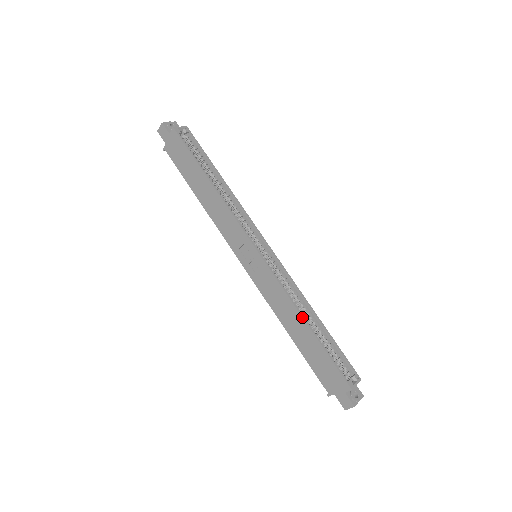
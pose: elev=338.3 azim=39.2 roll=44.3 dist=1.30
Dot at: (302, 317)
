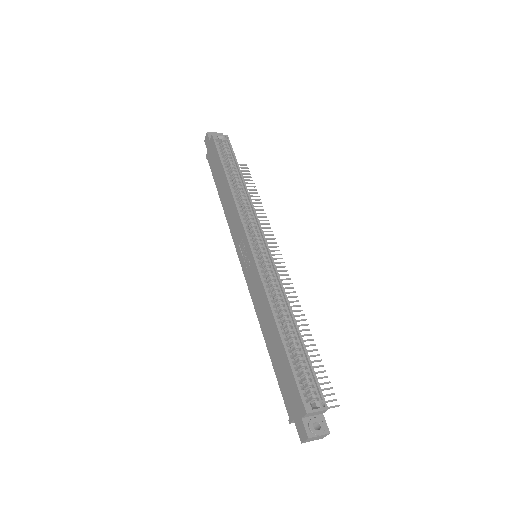
Dot at: (274, 318)
